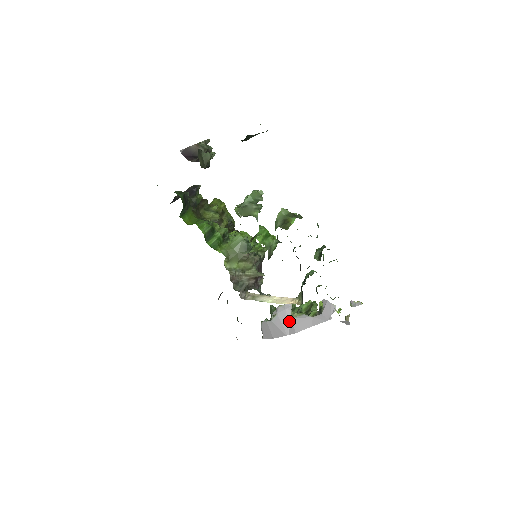
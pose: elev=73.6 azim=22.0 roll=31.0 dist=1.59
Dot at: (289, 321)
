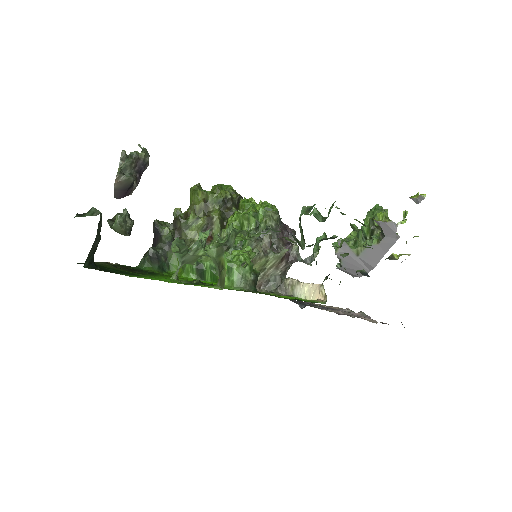
Dot at: (358, 260)
